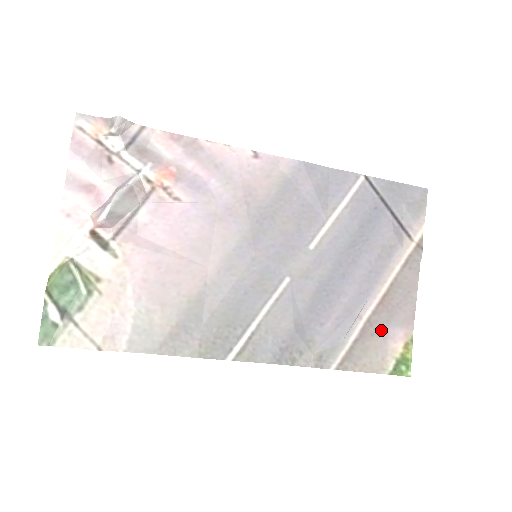
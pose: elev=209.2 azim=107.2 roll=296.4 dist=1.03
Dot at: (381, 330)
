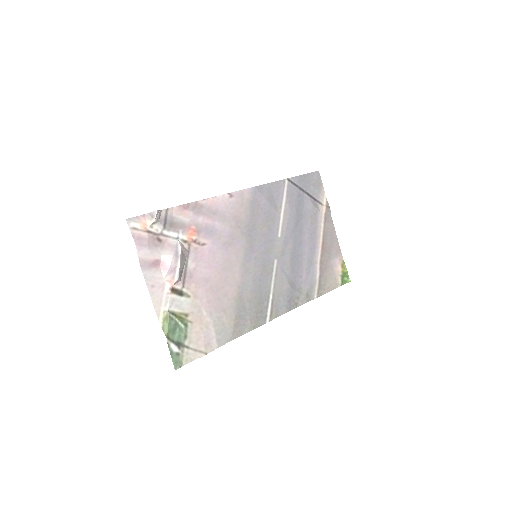
Dot at: (328, 264)
